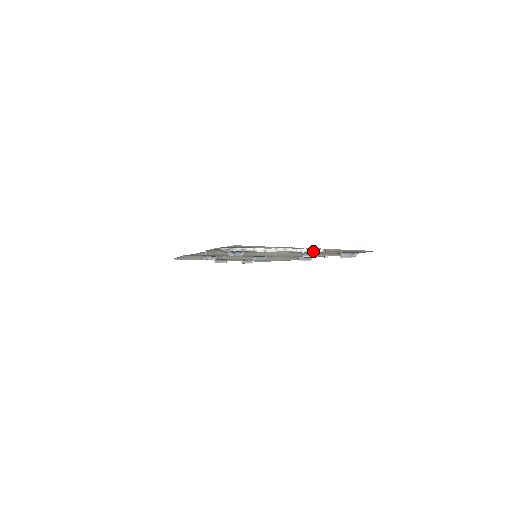
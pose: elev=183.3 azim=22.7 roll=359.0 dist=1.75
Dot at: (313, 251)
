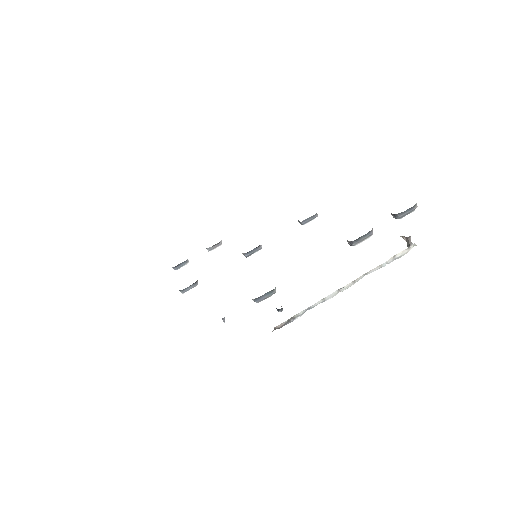
Dot at: (402, 254)
